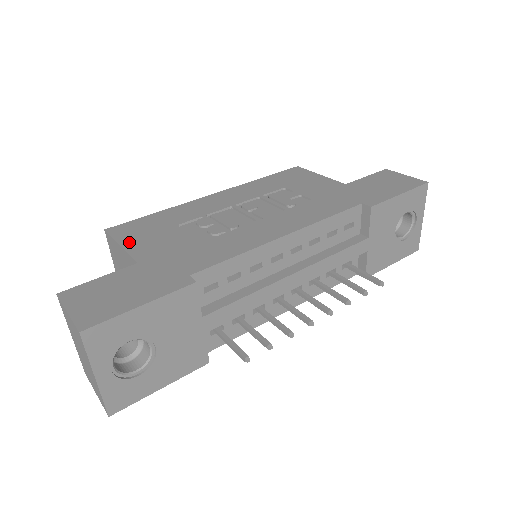
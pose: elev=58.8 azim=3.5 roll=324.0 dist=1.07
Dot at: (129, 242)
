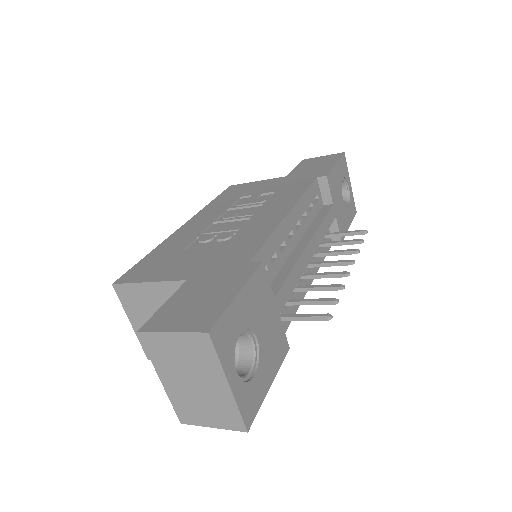
Dot at: (154, 276)
